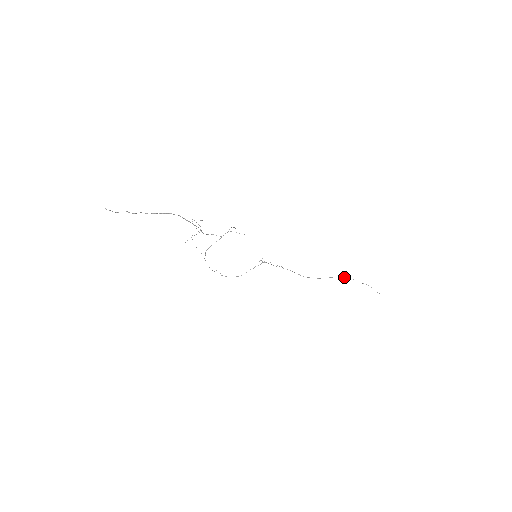
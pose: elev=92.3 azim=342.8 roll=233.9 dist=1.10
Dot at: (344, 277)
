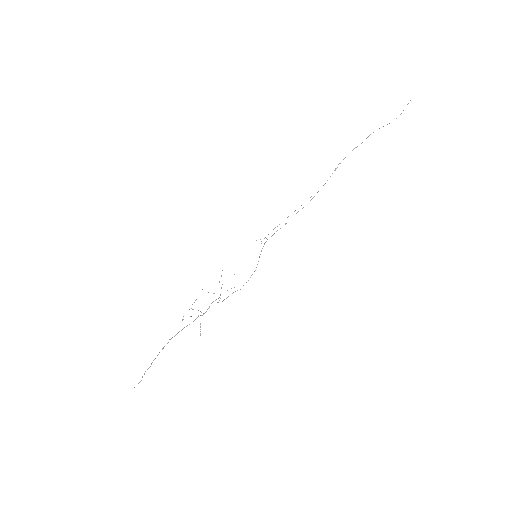
Dot at: occluded
